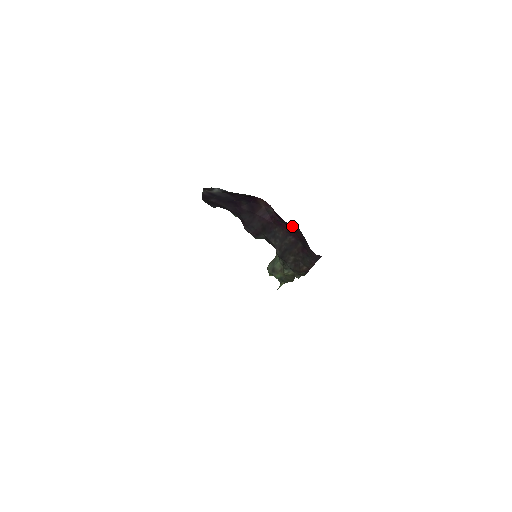
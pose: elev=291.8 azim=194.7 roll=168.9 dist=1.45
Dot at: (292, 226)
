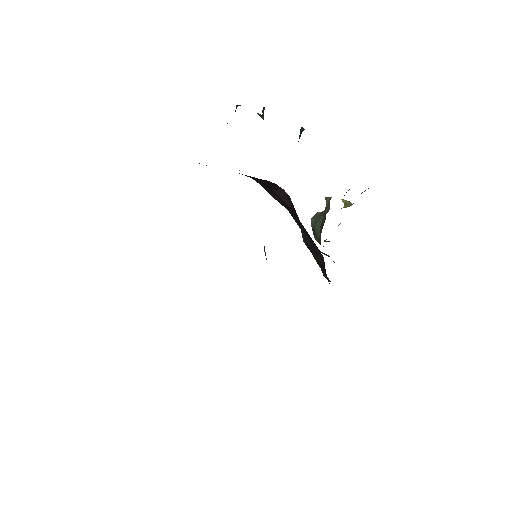
Dot at: occluded
